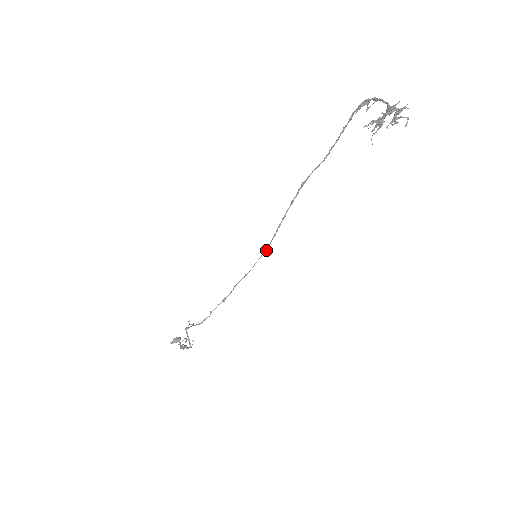
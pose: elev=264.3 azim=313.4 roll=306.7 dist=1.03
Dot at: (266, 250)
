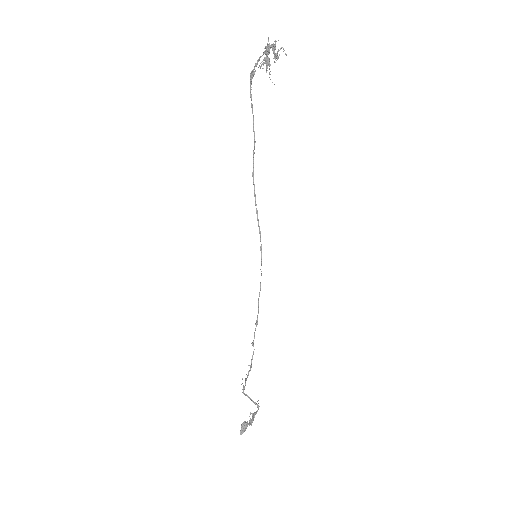
Dot at: (261, 250)
